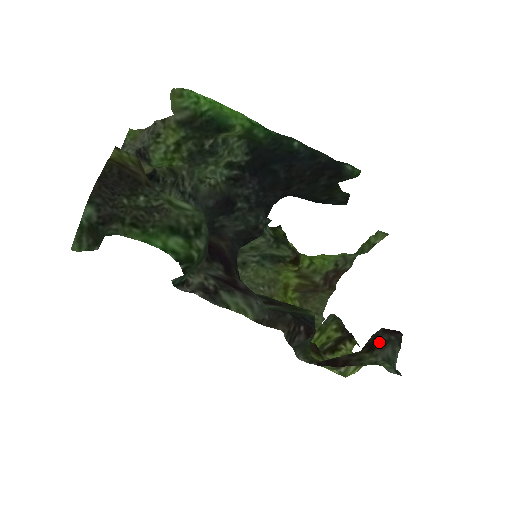
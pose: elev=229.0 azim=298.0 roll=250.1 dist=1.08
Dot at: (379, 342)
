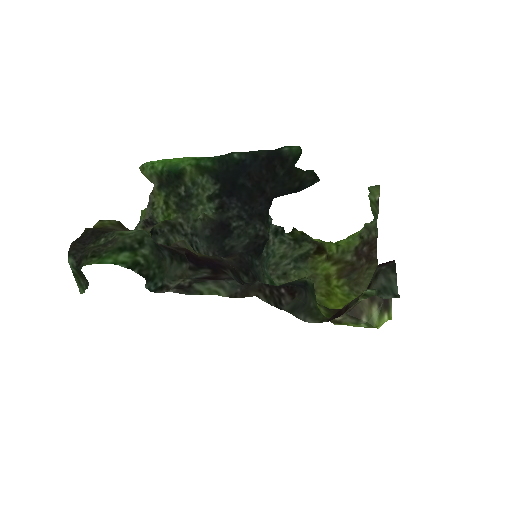
Dot at: (373, 277)
